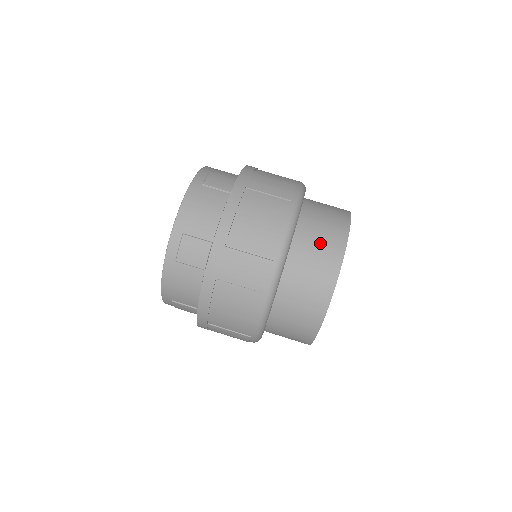
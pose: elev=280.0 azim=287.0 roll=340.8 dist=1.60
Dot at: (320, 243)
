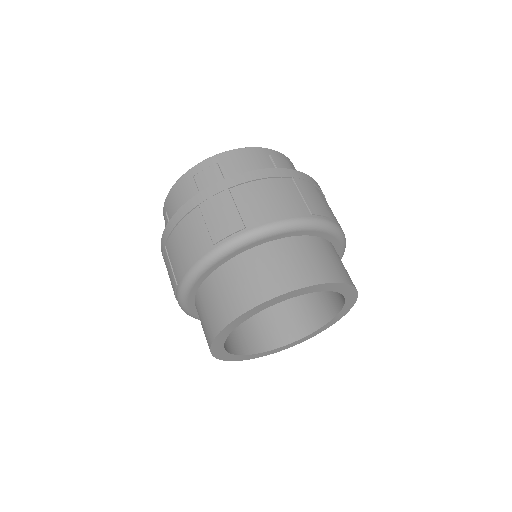
Dot at: occluded
